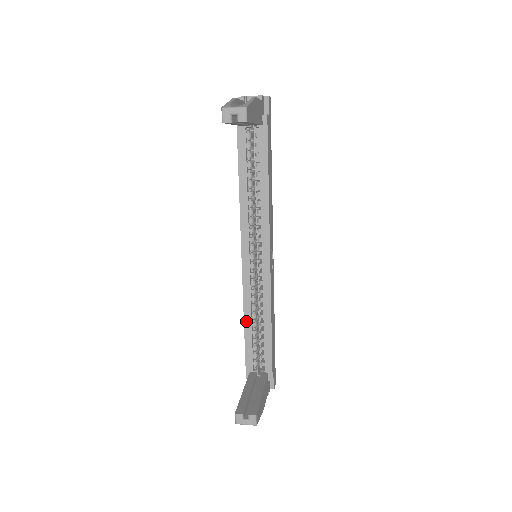
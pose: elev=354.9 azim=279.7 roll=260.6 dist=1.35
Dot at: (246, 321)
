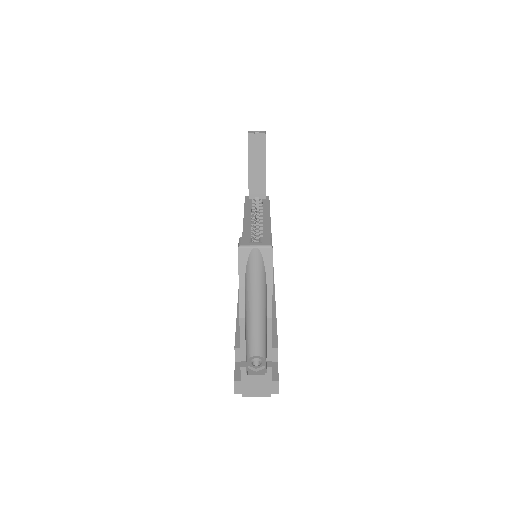
Dot at: occluded
